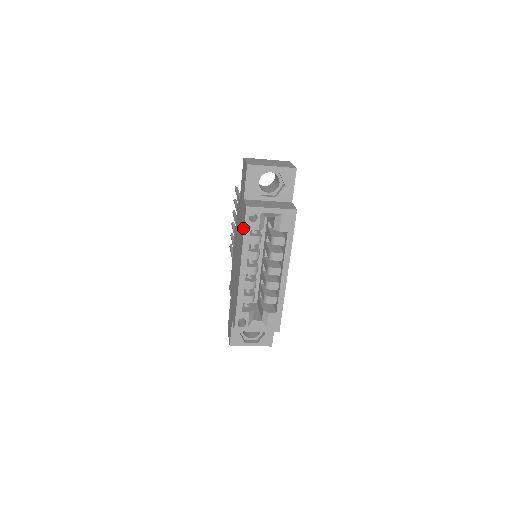
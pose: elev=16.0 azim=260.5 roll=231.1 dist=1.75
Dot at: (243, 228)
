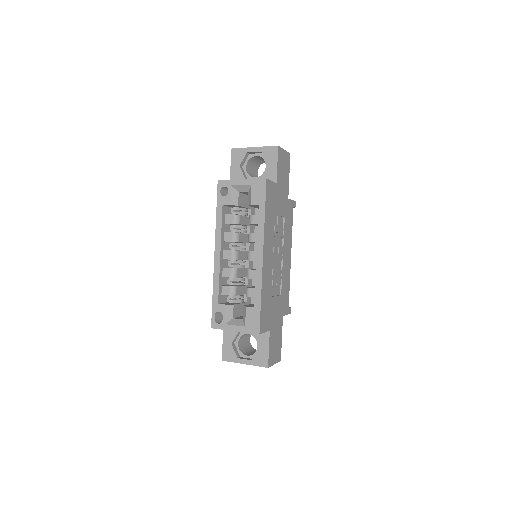
Dot at: occluded
